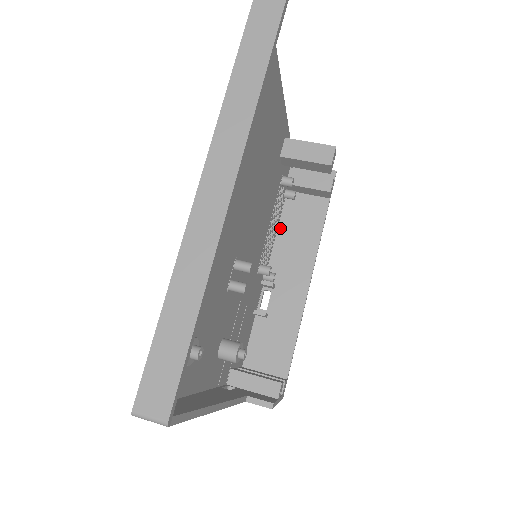
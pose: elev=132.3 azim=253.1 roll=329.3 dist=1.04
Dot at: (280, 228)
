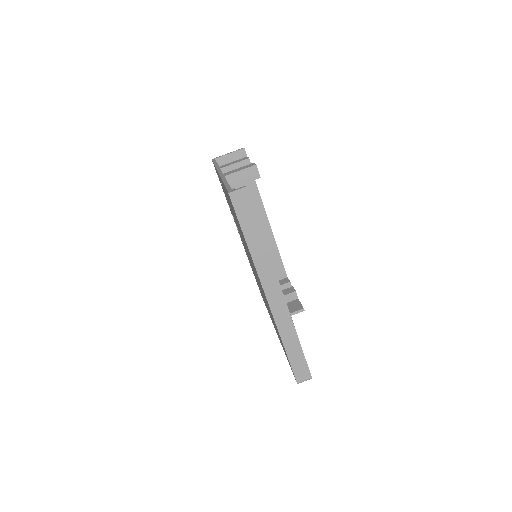
Dot at: occluded
